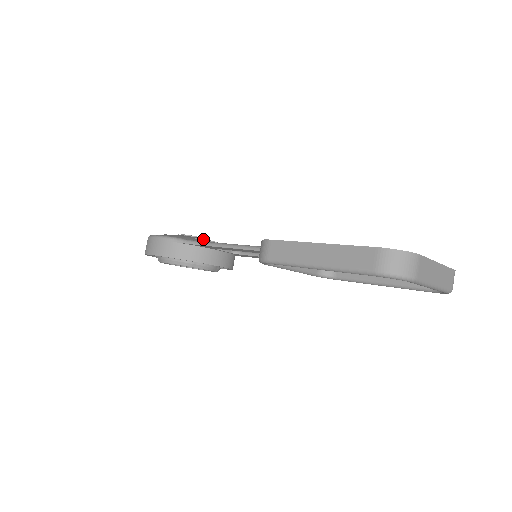
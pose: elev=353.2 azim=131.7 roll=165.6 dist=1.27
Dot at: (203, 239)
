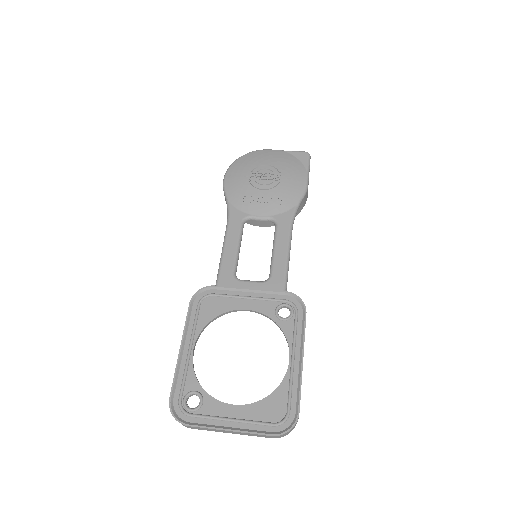
Dot at: (249, 200)
